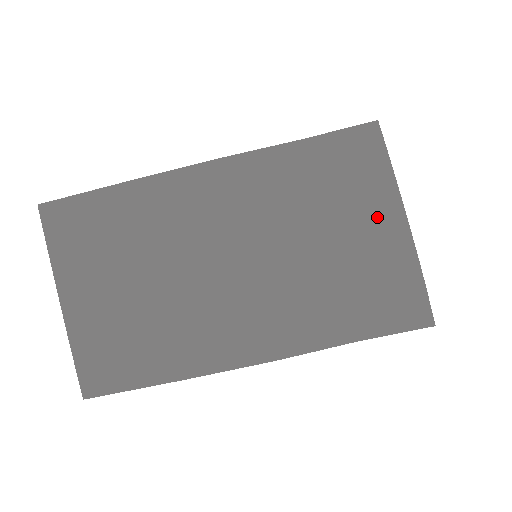
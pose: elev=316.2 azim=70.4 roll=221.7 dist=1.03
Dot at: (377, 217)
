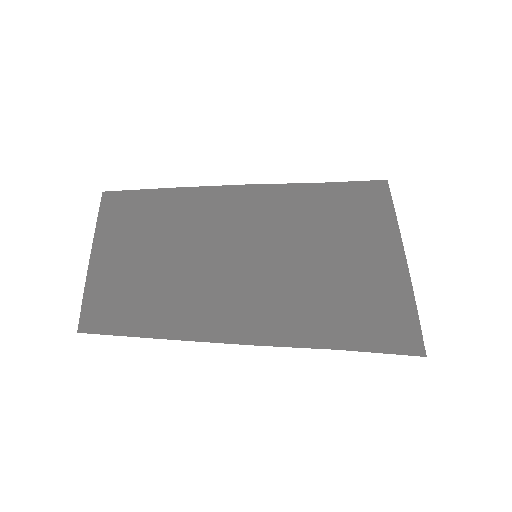
Dot at: (375, 248)
